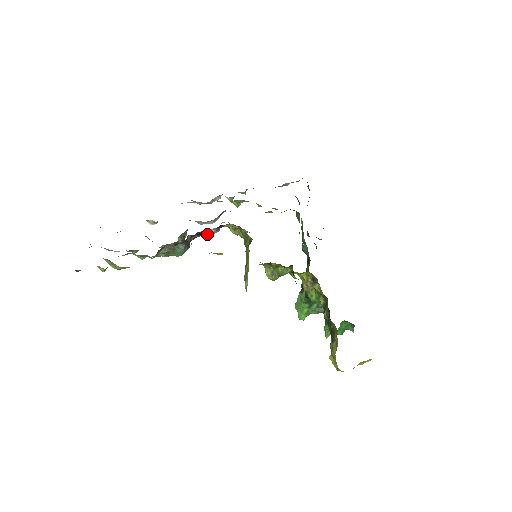
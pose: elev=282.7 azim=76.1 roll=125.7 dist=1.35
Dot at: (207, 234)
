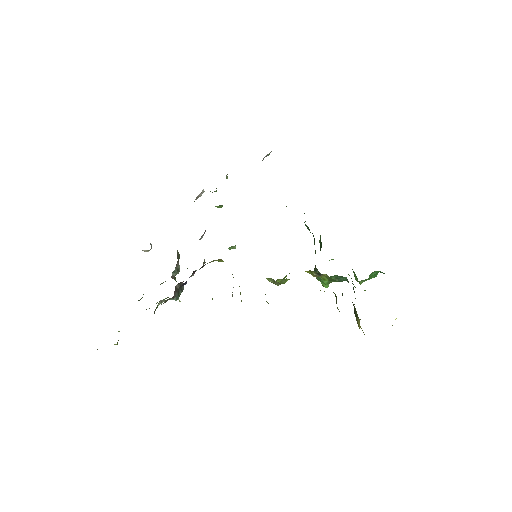
Dot at: occluded
